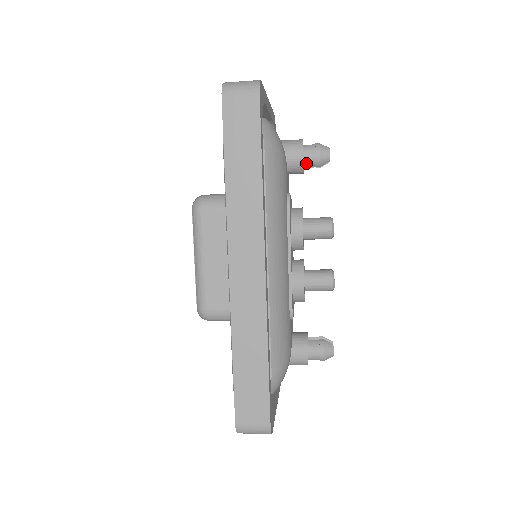
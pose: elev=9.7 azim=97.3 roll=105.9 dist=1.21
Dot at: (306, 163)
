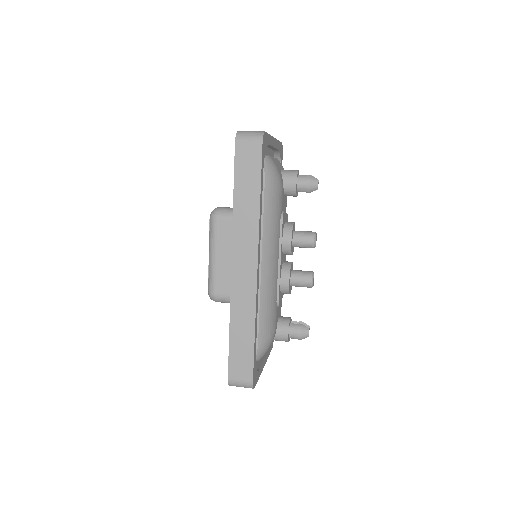
Dot at: (299, 189)
